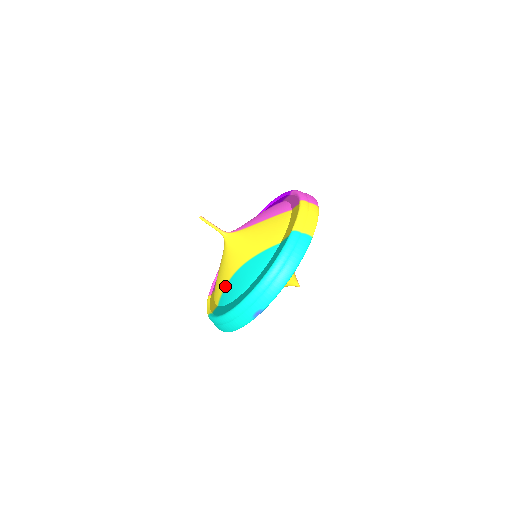
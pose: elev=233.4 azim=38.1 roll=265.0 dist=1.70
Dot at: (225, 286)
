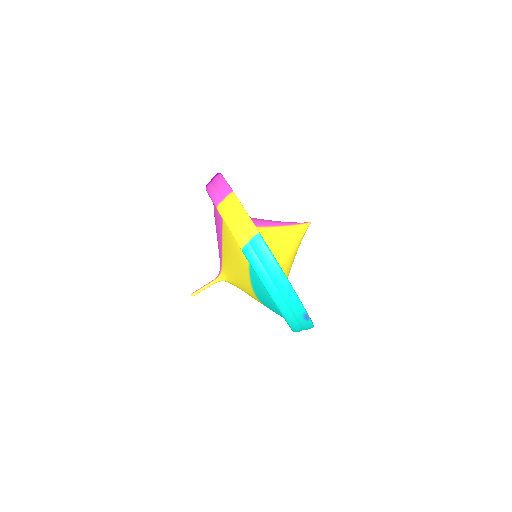
Dot at: occluded
